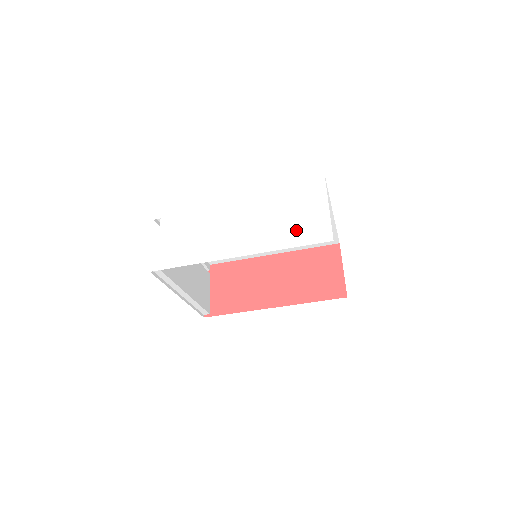
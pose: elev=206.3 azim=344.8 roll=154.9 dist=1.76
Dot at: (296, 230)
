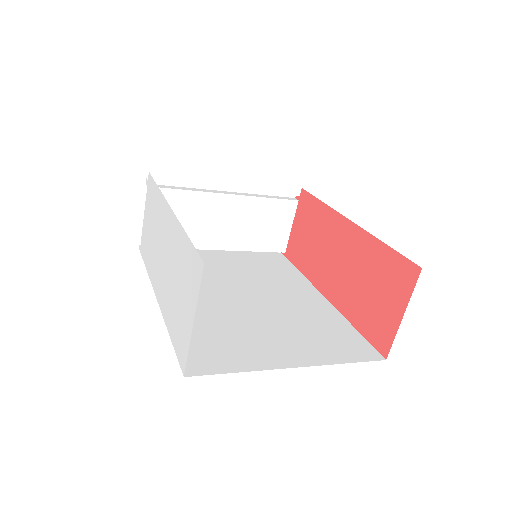
Dot at: (175, 320)
